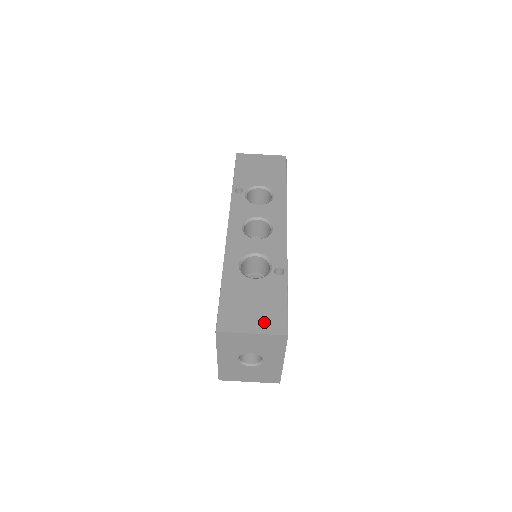
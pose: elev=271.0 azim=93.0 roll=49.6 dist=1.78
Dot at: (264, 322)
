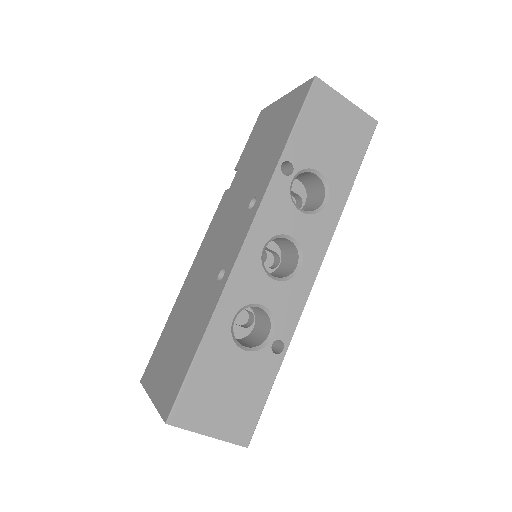
Dot at: (229, 423)
